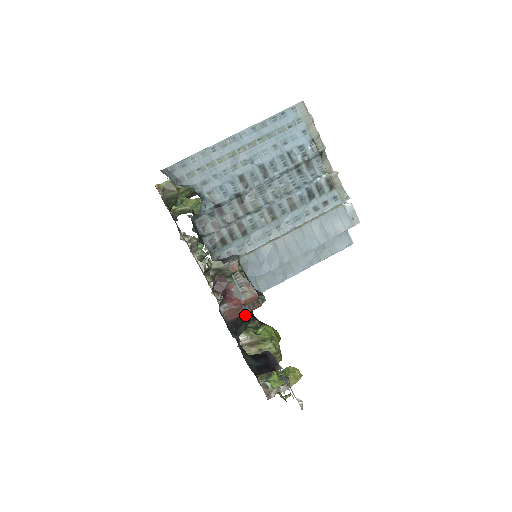
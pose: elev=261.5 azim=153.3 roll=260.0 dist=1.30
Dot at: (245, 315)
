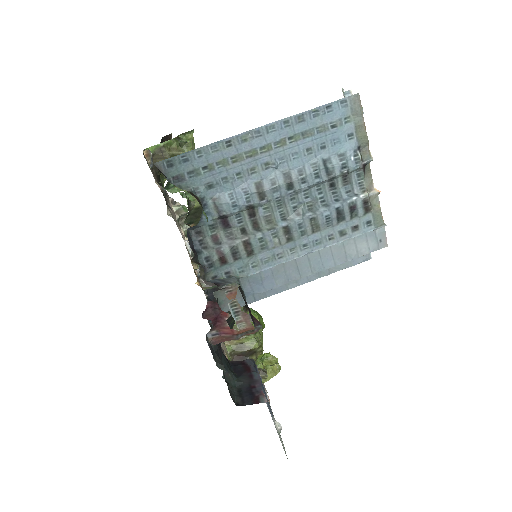
Dot at: (232, 319)
